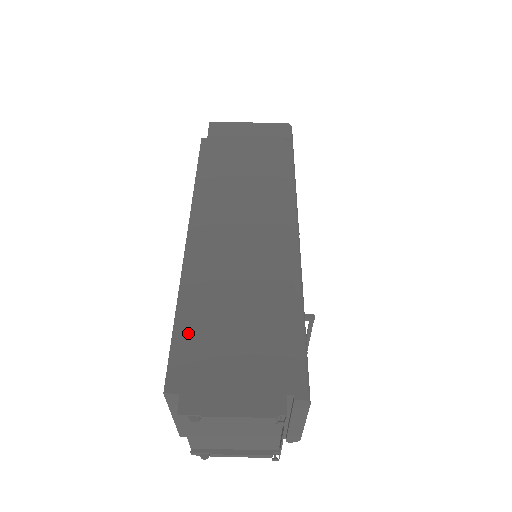
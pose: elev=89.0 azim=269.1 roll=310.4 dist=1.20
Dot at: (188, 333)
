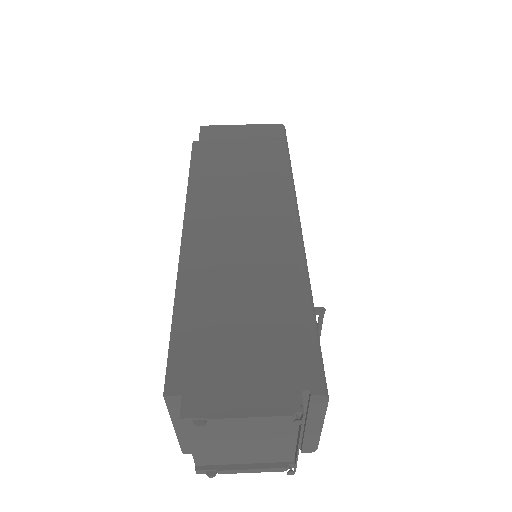
Dot at: (188, 331)
